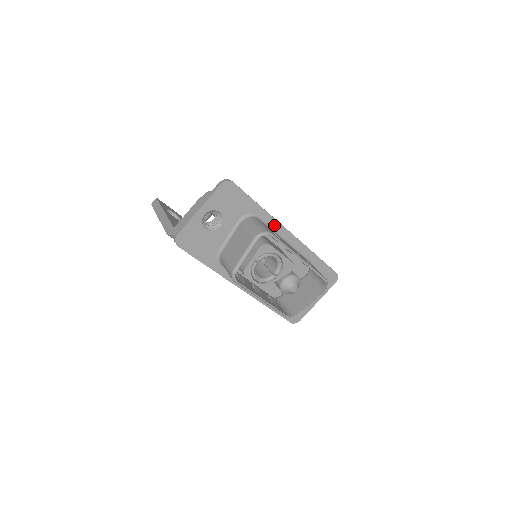
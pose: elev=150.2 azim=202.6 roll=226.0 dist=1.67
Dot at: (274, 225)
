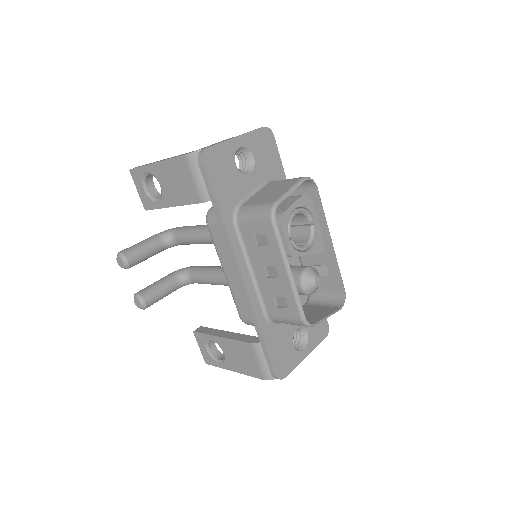
Dot at: occluded
